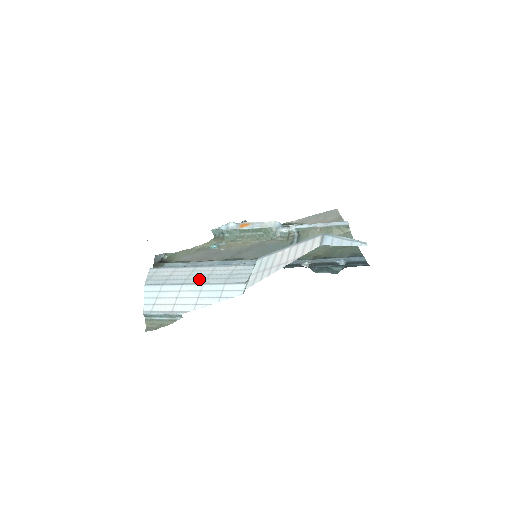
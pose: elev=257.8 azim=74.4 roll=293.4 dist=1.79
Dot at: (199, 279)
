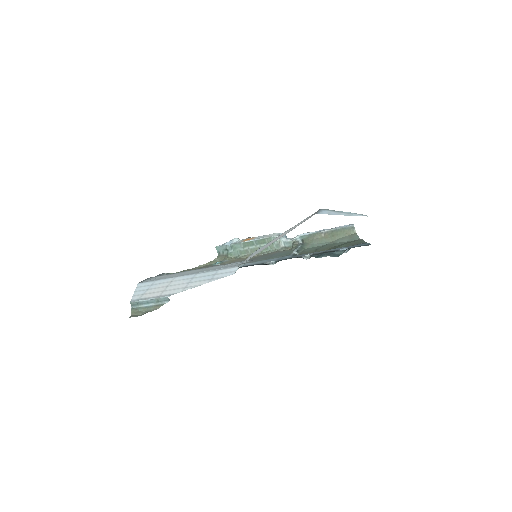
Dot at: (193, 272)
